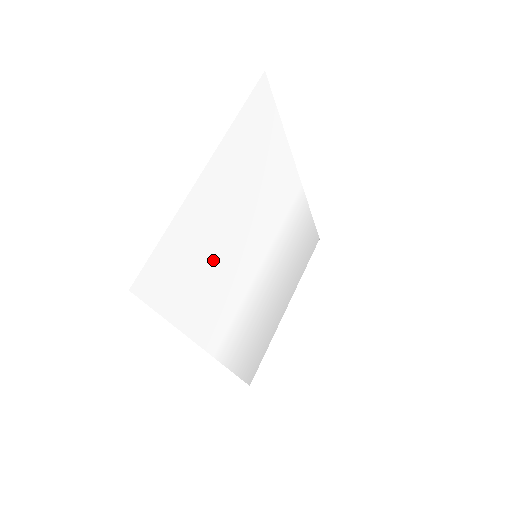
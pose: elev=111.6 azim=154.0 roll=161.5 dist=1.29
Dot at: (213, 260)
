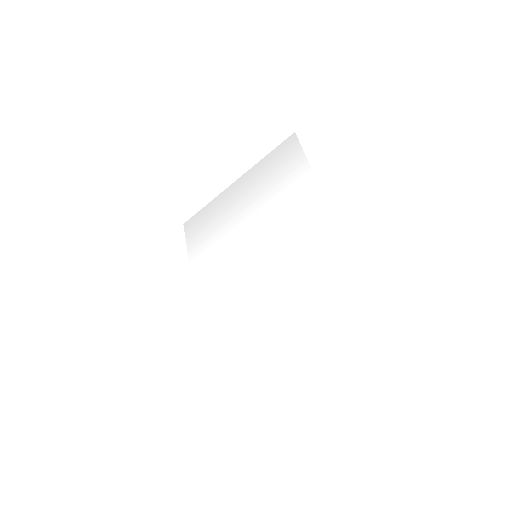
Dot at: (241, 318)
